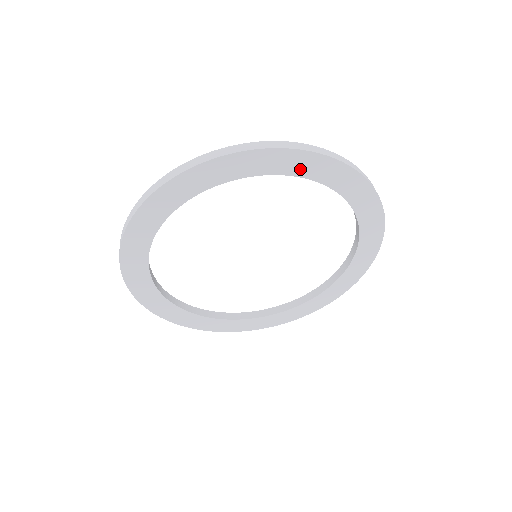
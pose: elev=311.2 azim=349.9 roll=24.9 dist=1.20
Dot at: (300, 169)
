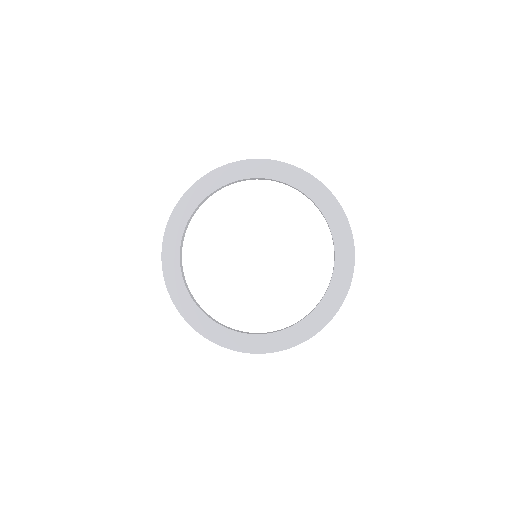
Dot at: (332, 218)
